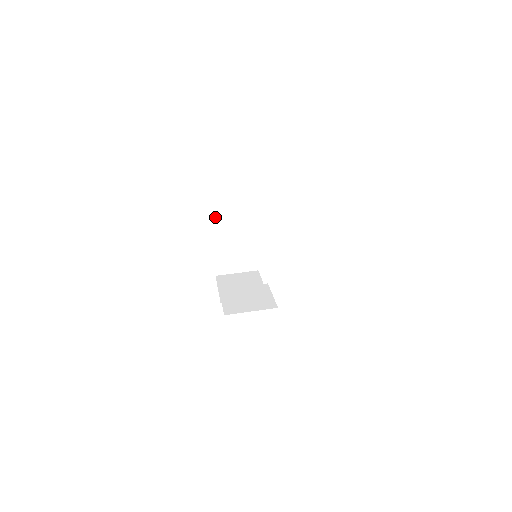
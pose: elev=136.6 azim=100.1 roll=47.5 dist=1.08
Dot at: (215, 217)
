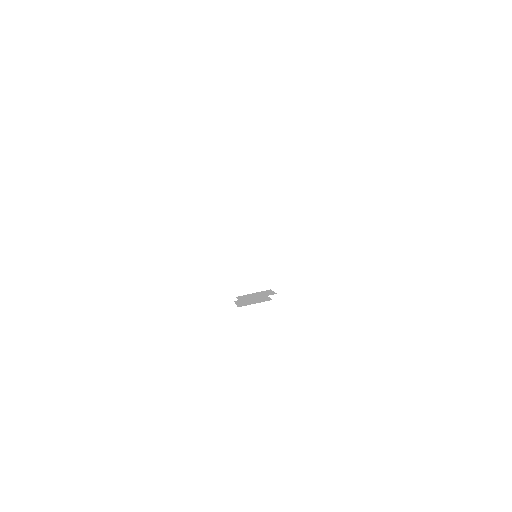
Dot at: (229, 255)
